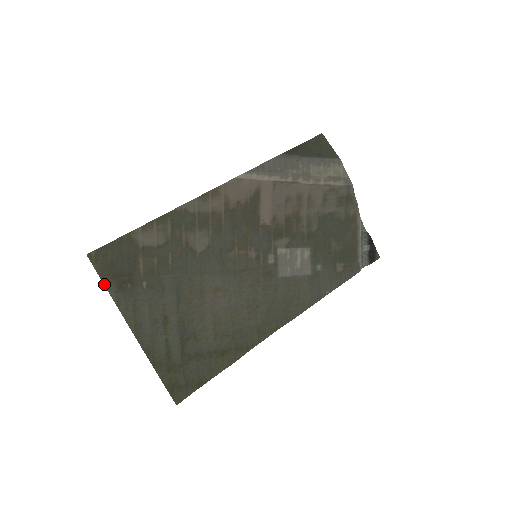
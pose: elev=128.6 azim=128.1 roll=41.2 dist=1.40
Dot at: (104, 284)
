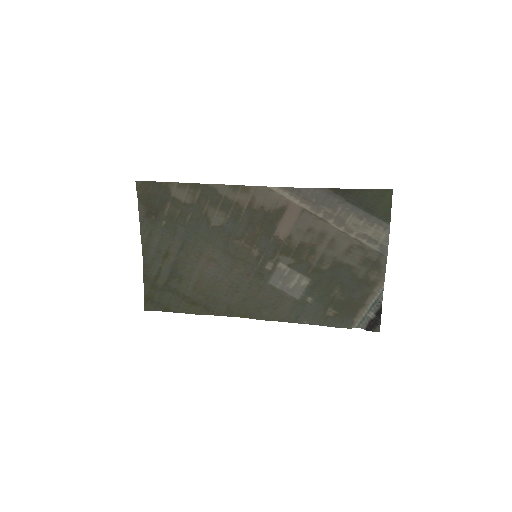
Dot at: (138, 206)
